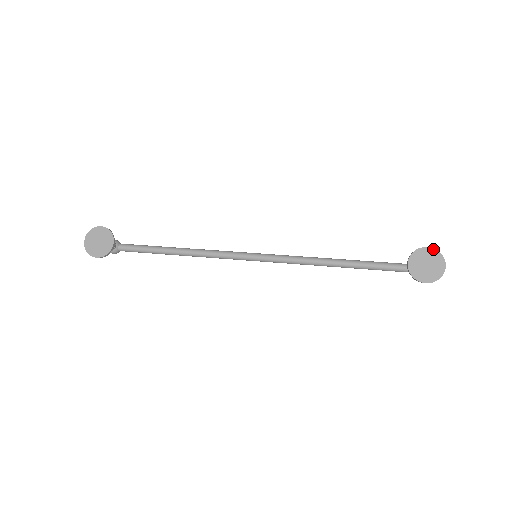
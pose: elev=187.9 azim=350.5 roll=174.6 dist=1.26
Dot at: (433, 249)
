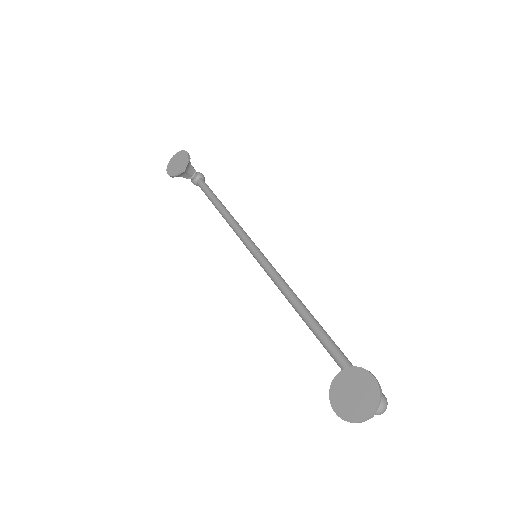
Dot at: (377, 383)
